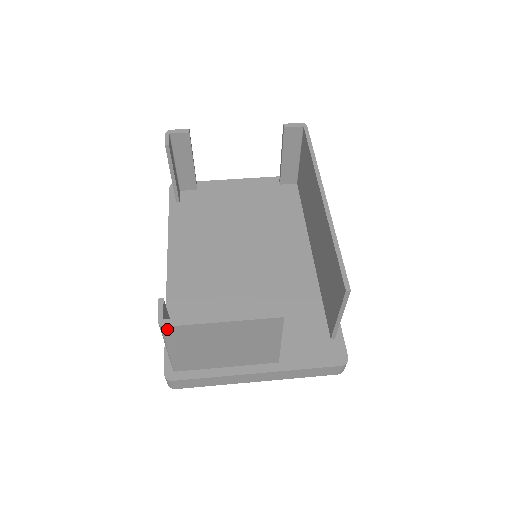
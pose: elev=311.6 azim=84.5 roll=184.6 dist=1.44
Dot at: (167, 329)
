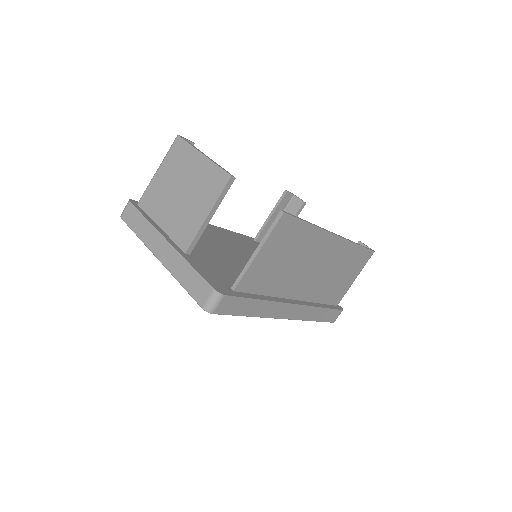
Dot at: (177, 139)
